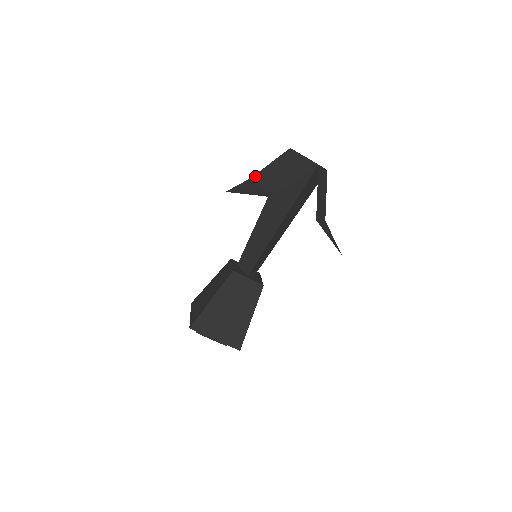
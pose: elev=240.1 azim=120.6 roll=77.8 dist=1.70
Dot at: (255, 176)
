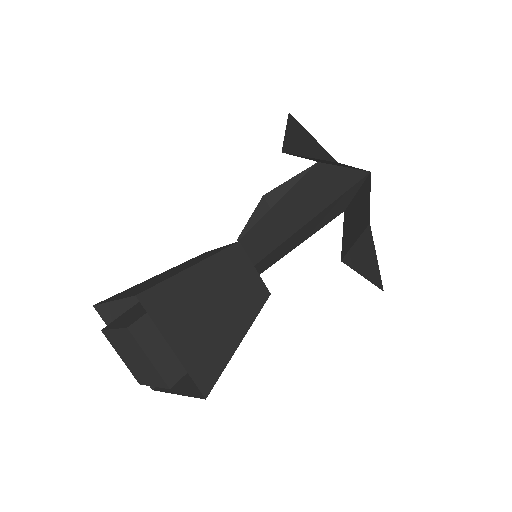
Dot at: occluded
